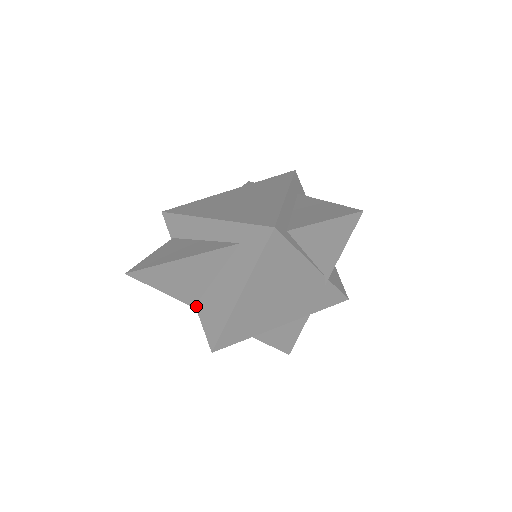
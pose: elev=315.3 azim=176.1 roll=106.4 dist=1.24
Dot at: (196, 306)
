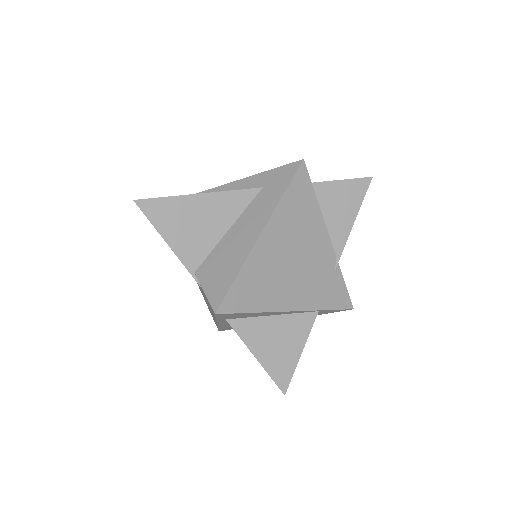
Dot at: (196, 272)
